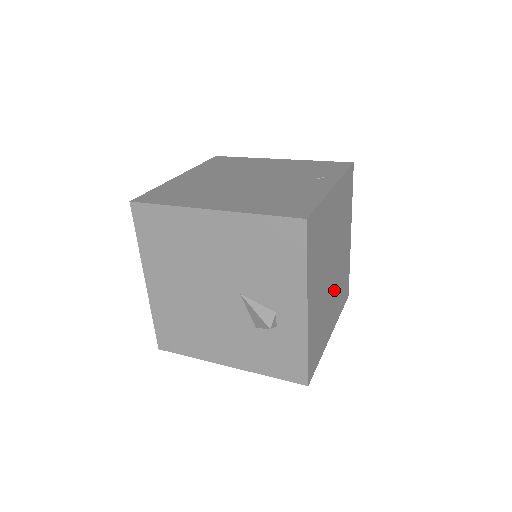
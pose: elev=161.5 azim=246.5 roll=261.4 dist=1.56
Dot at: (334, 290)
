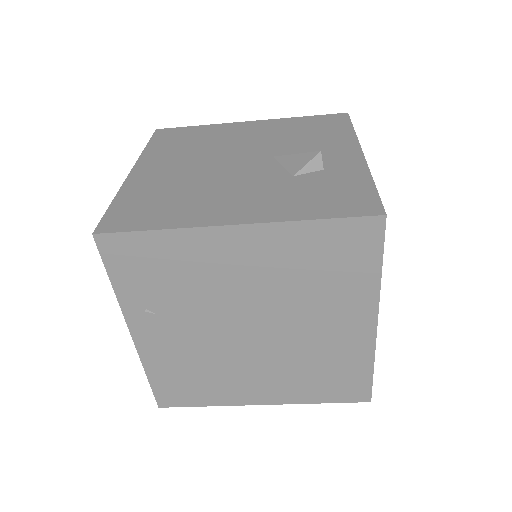
Dot at: occluded
